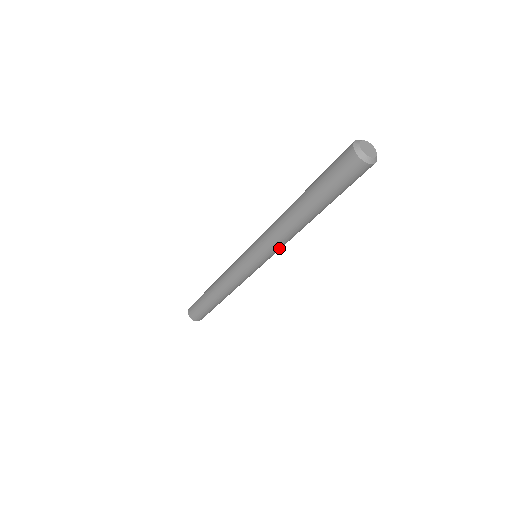
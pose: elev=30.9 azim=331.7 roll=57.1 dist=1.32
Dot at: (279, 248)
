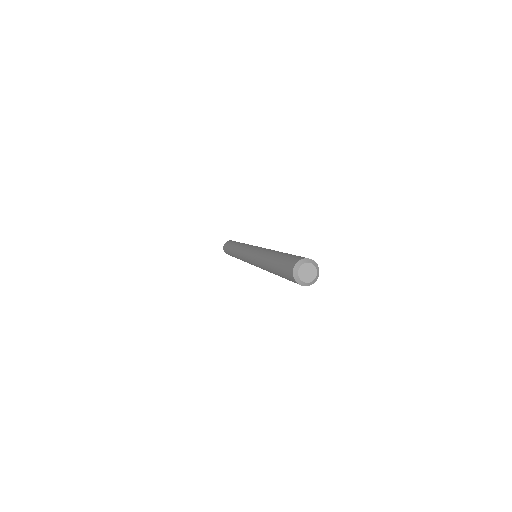
Dot at: occluded
